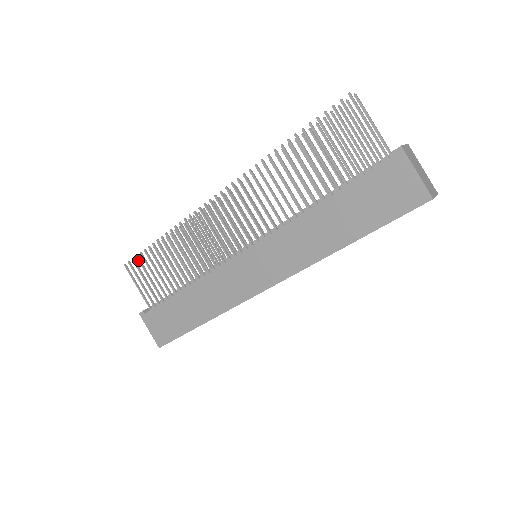
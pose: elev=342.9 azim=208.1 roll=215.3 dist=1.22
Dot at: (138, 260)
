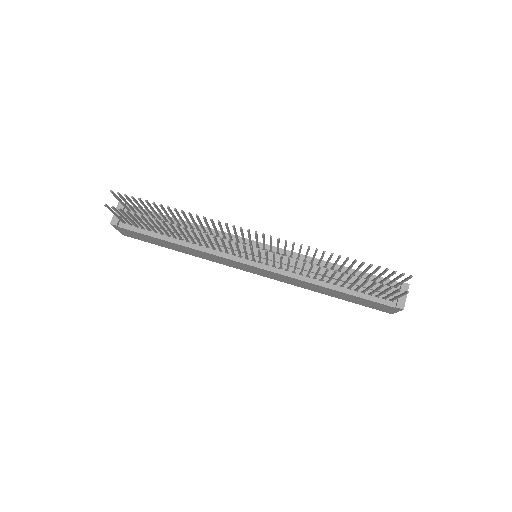
Dot at: (127, 213)
